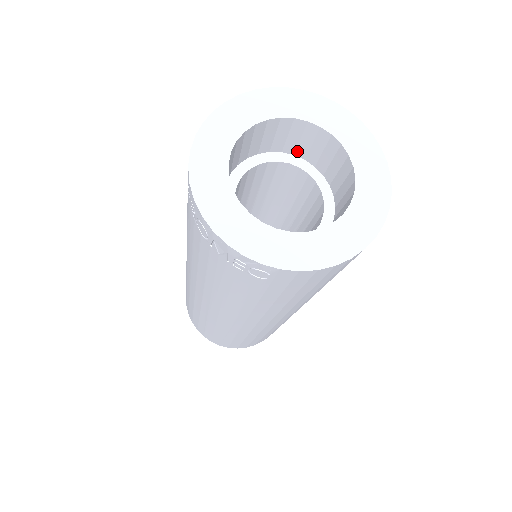
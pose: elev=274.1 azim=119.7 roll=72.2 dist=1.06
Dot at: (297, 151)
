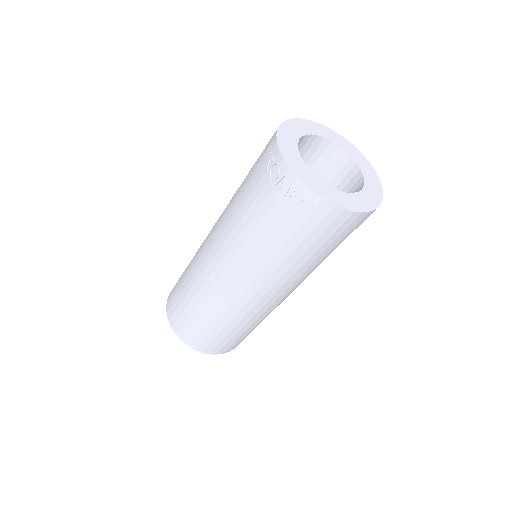
Dot at: (322, 169)
